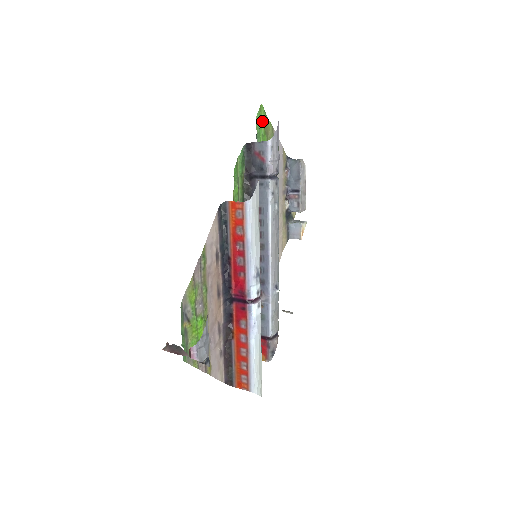
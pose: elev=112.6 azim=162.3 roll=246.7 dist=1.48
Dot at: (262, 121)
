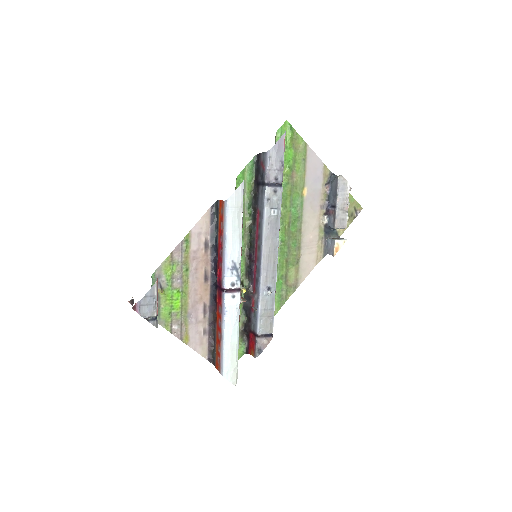
Dot at: (287, 136)
